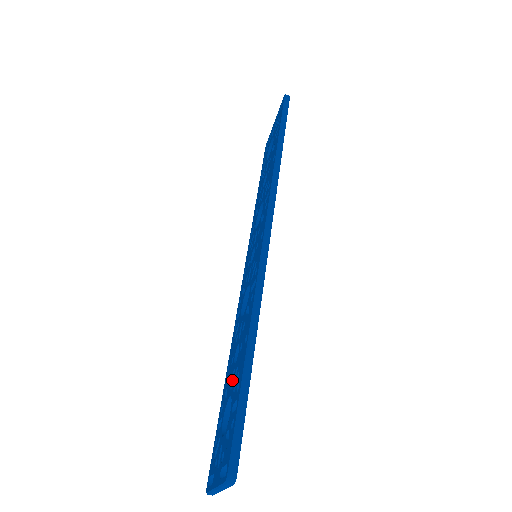
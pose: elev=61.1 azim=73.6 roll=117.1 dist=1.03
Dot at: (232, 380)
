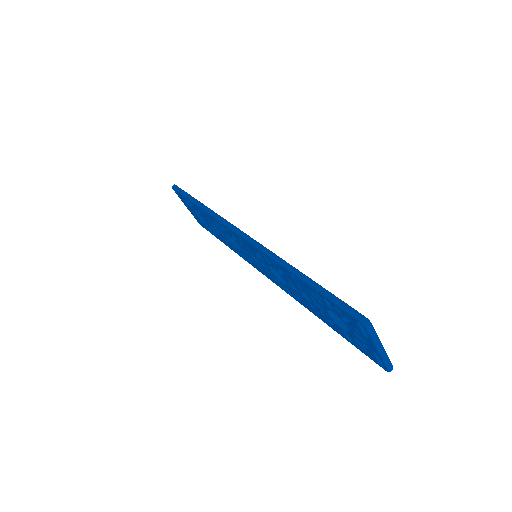
Dot at: (320, 309)
